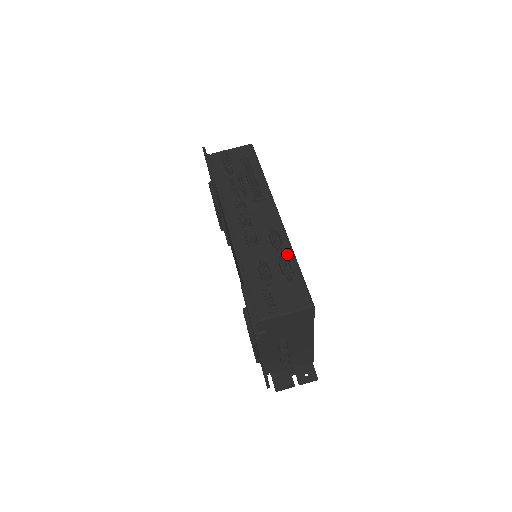
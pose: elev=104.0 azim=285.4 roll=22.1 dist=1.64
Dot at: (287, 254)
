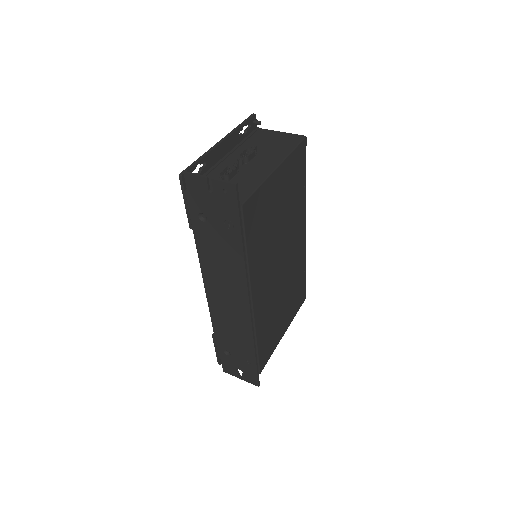
Dot at: occluded
